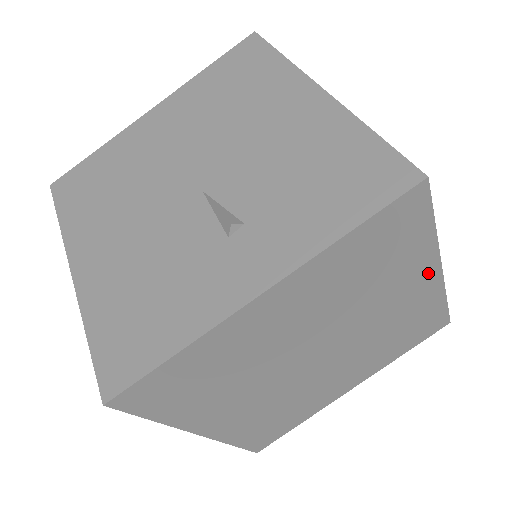
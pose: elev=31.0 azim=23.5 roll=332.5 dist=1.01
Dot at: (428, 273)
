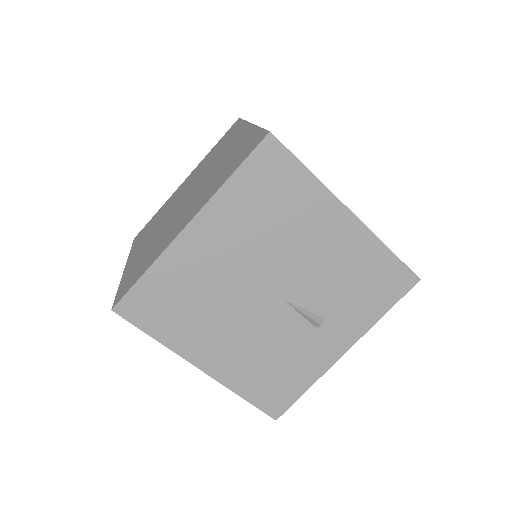
Dot at: occluded
